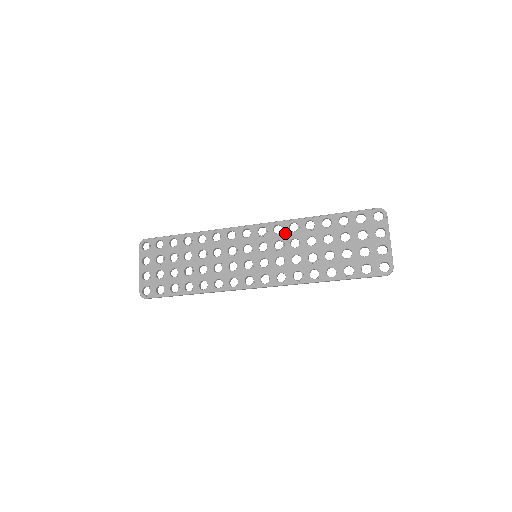
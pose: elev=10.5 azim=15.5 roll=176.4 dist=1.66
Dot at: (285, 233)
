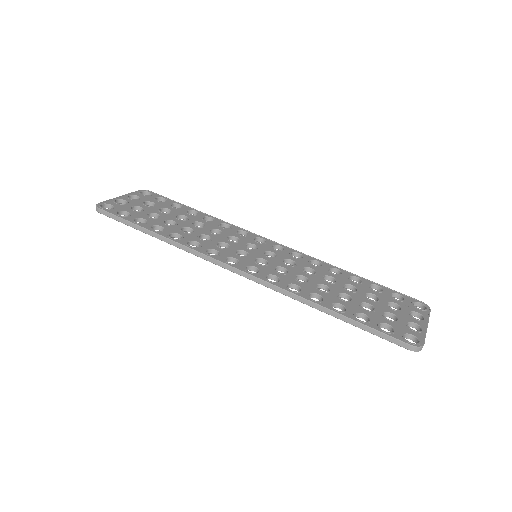
Dot at: (303, 261)
